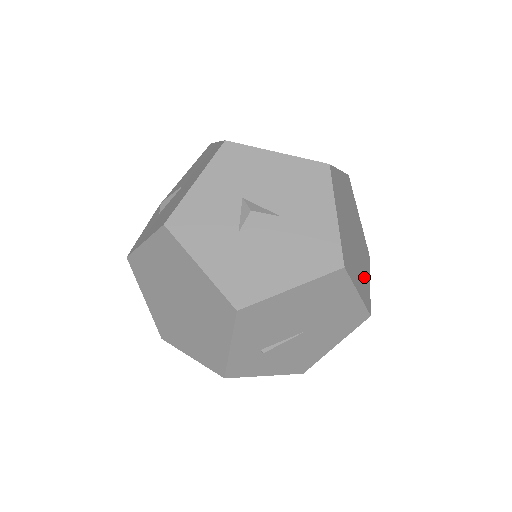
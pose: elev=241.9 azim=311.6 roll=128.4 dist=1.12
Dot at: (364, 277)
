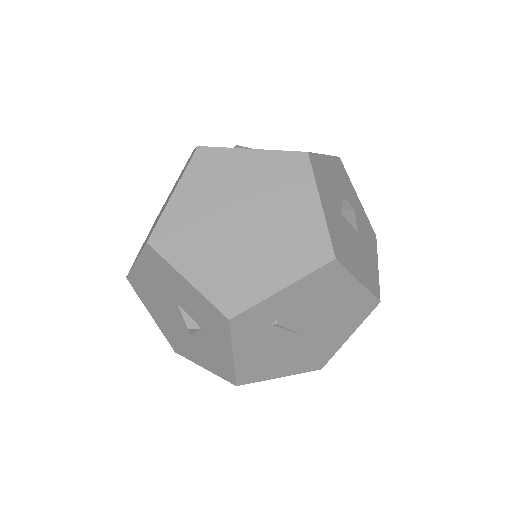
Dot at: occluded
